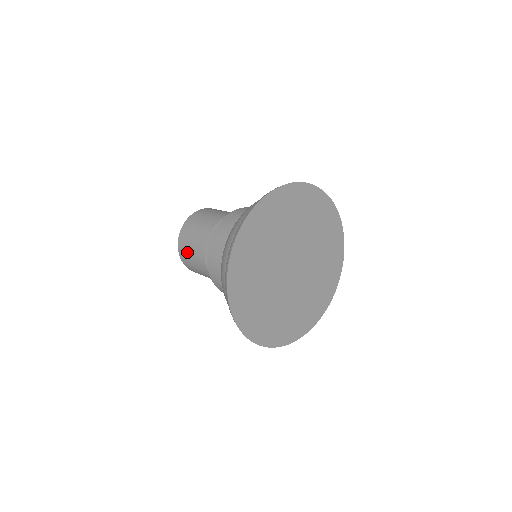
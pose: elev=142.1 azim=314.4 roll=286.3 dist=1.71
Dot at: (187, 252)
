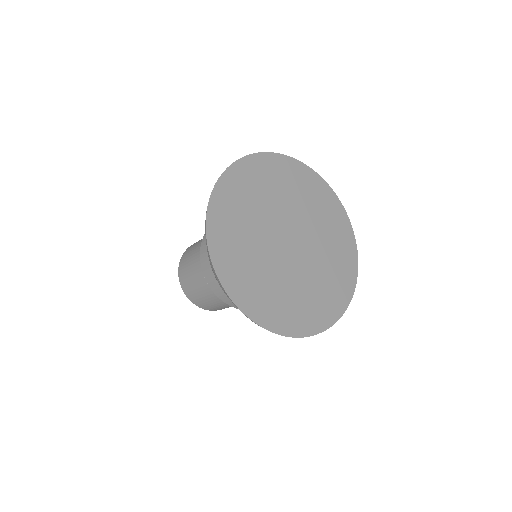
Dot at: (193, 291)
